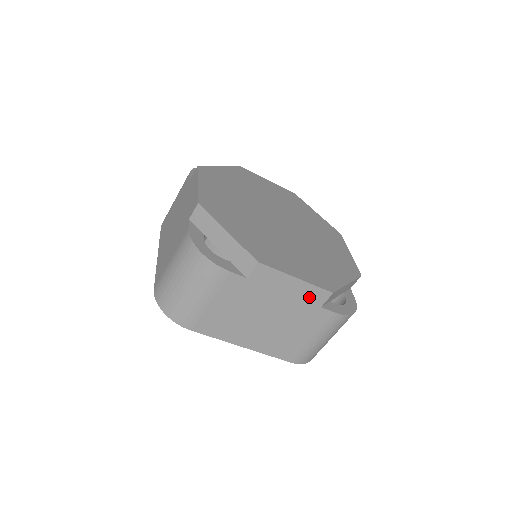
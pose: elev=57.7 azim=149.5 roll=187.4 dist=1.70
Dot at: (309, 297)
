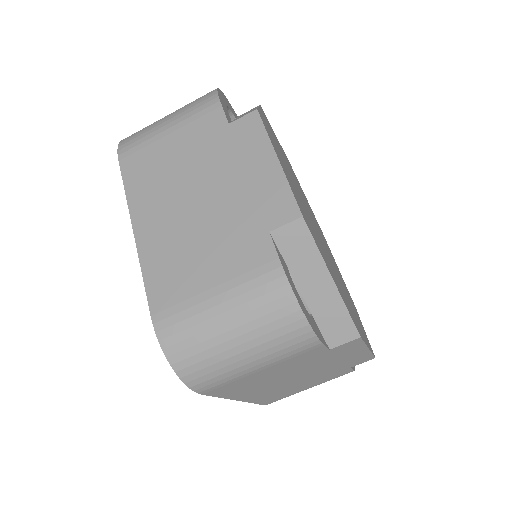
Dot at: (354, 361)
